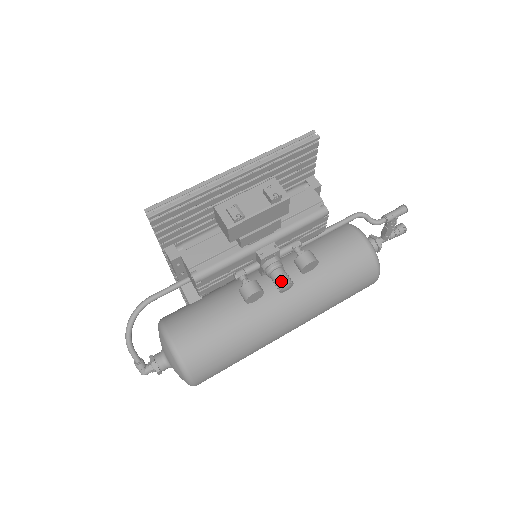
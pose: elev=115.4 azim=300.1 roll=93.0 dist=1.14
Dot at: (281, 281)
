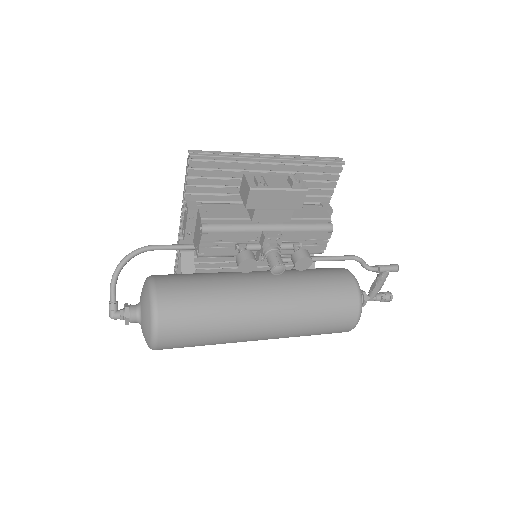
Dot at: (276, 261)
